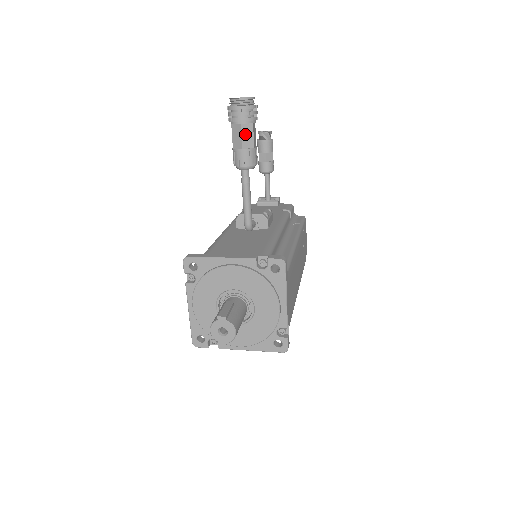
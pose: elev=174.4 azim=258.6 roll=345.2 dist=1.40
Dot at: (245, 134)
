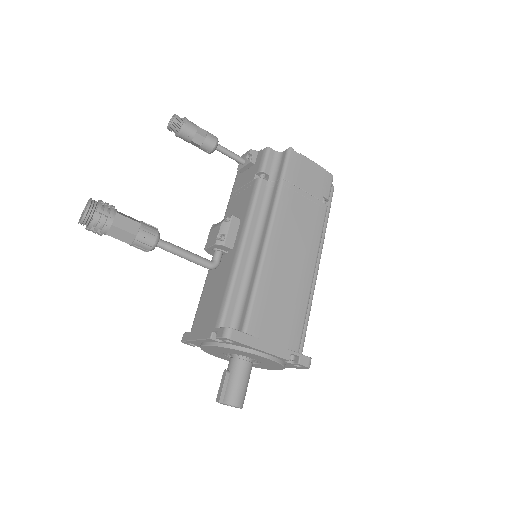
Dot at: (118, 236)
